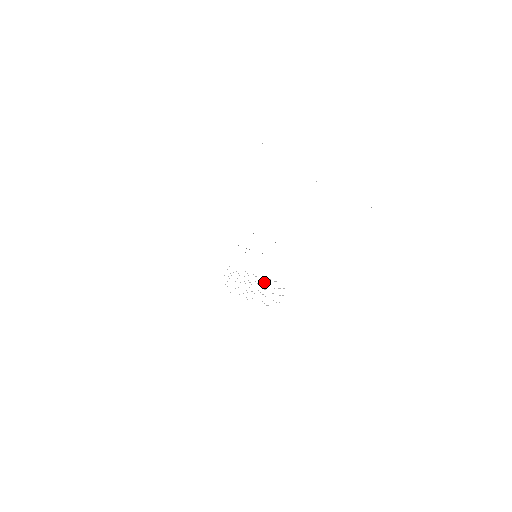
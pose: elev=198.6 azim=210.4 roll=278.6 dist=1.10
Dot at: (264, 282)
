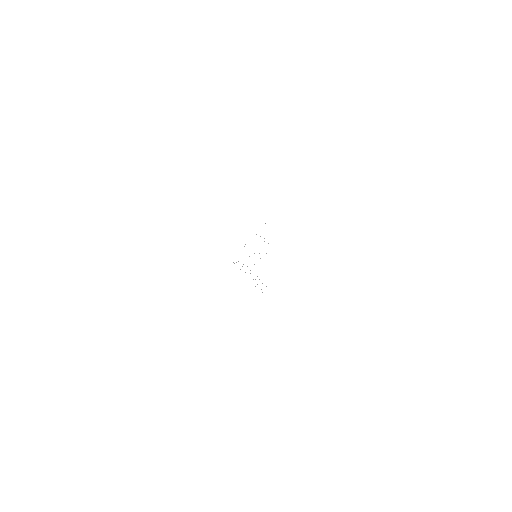
Dot at: occluded
